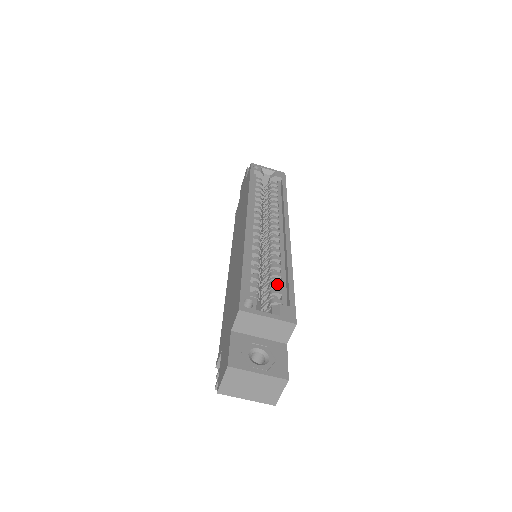
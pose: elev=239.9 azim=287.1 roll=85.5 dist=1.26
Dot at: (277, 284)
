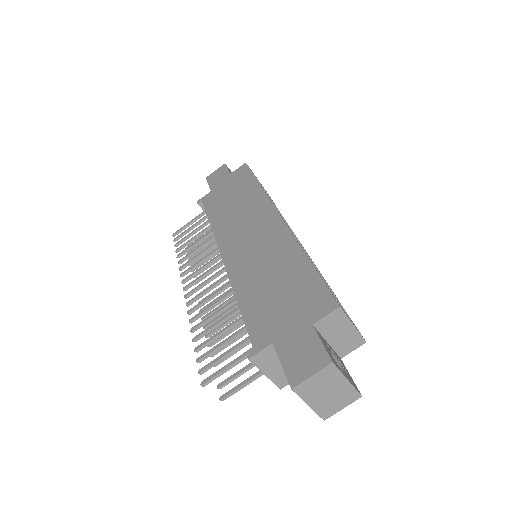
Dot at: occluded
